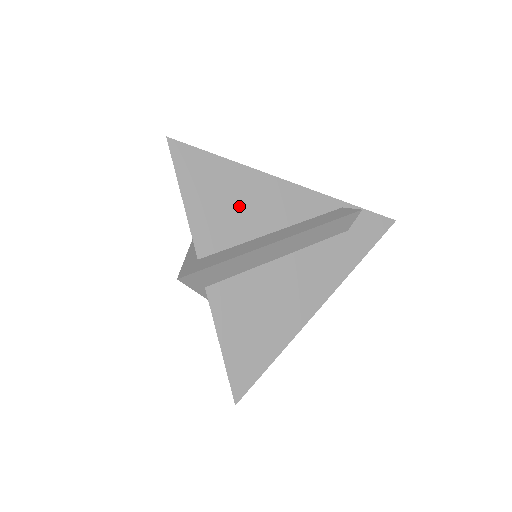
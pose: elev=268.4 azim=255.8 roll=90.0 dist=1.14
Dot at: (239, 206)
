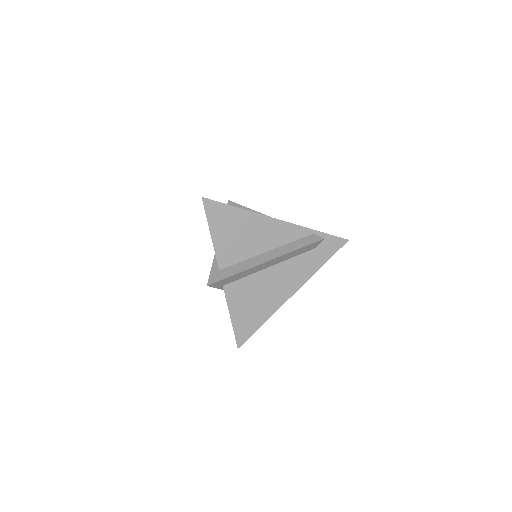
Dot at: (246, 237)
